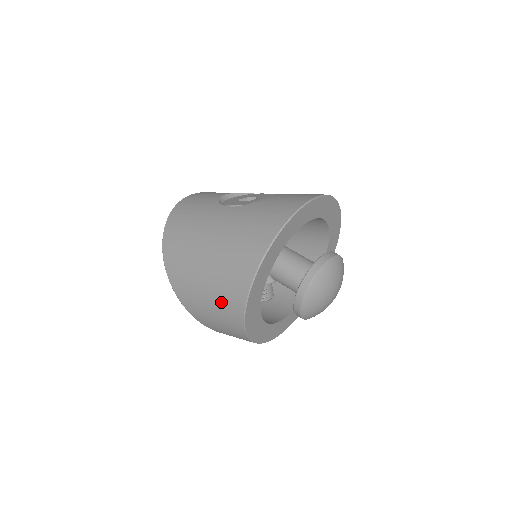
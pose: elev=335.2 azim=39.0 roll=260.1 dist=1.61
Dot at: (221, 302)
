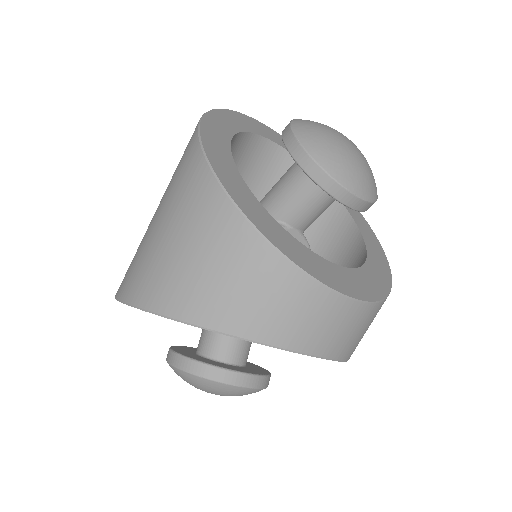
Dot at: (178, 199)
